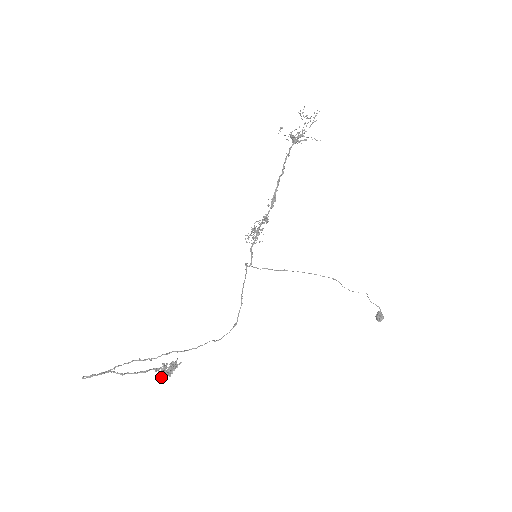
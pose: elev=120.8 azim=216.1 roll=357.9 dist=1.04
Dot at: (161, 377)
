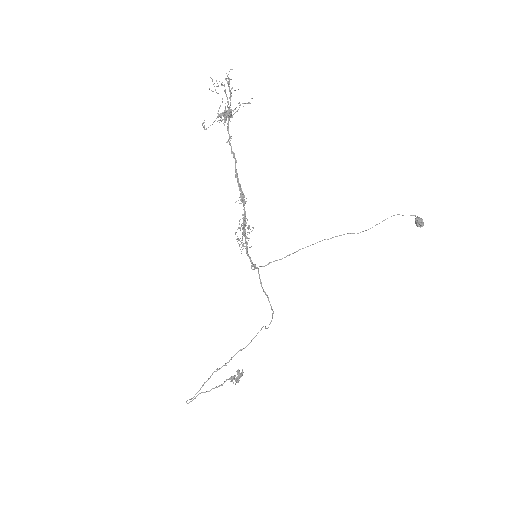
Dot at: (235, 384)
